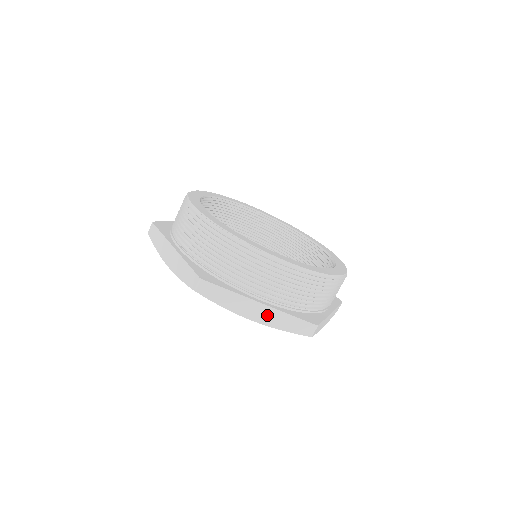
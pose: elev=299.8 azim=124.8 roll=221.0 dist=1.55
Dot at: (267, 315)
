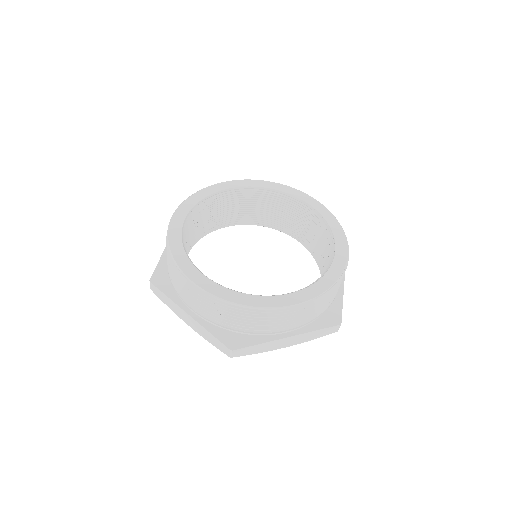
Dot at: (296, 339)
